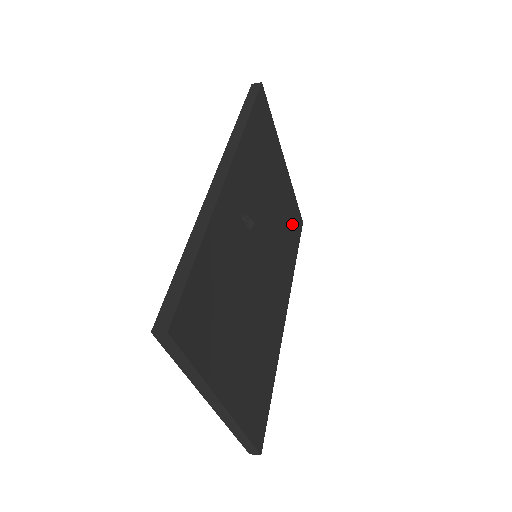
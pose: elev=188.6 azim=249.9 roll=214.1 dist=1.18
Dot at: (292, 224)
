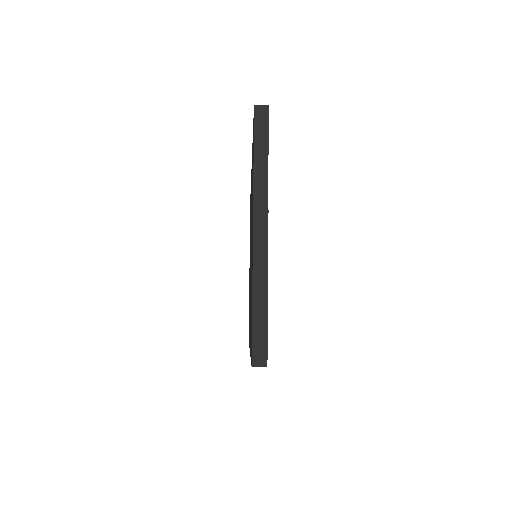
Dot at: occluded
